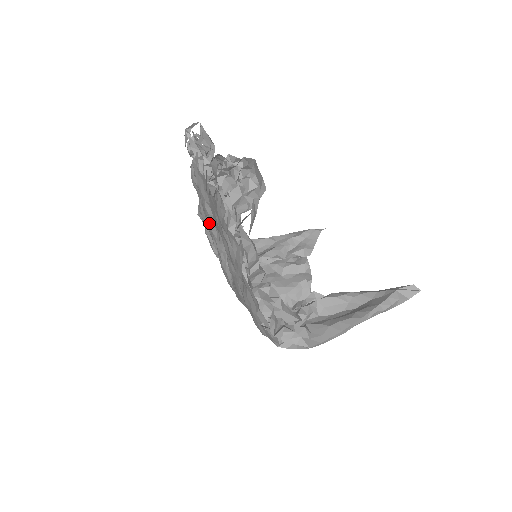
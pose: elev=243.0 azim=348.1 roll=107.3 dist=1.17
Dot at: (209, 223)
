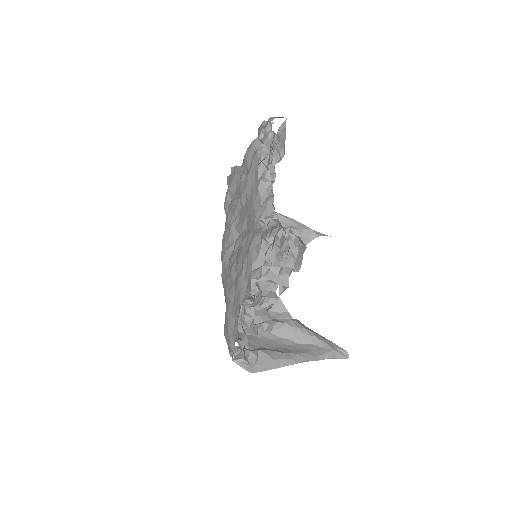
Dot at: (237, 199)
